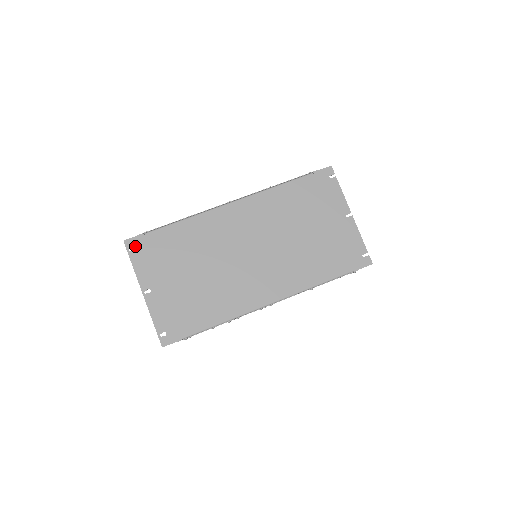
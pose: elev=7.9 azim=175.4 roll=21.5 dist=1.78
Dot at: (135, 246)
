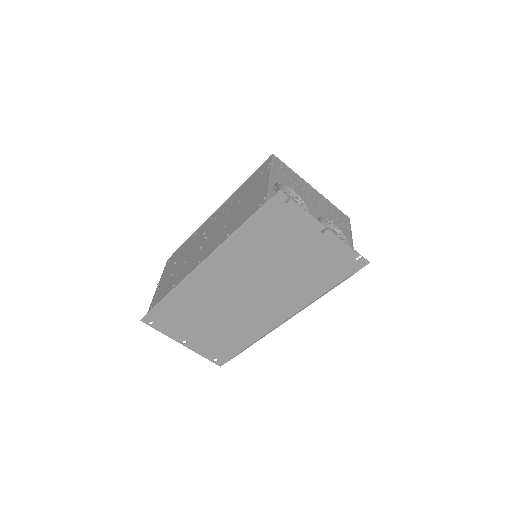
Dot at: (151, 321)
